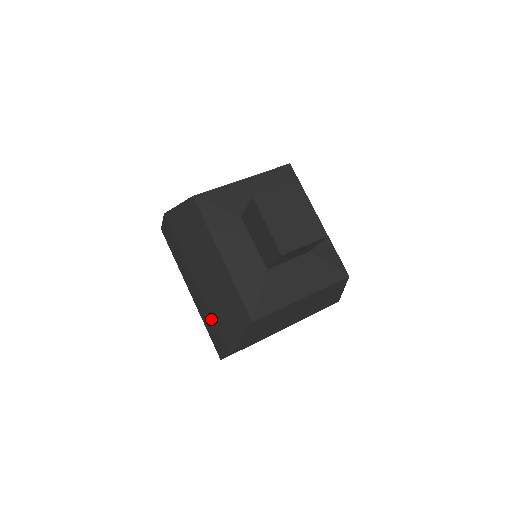
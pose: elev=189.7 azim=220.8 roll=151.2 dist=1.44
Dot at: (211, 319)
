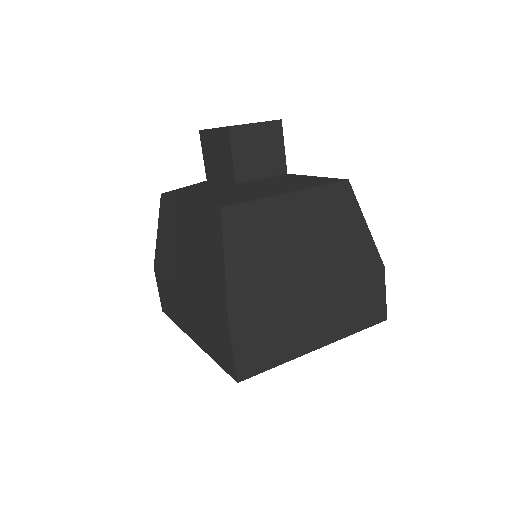
Dot at: (204, 309)
